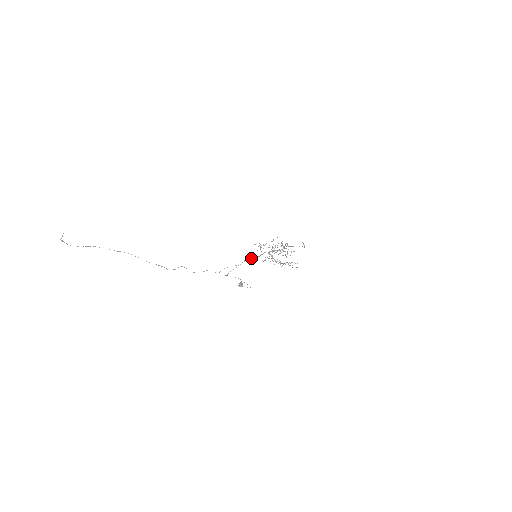
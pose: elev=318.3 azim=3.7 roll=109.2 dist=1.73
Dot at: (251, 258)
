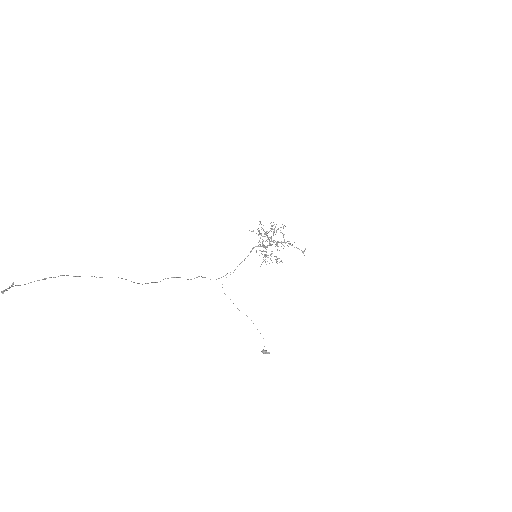
Dot at: occluded
